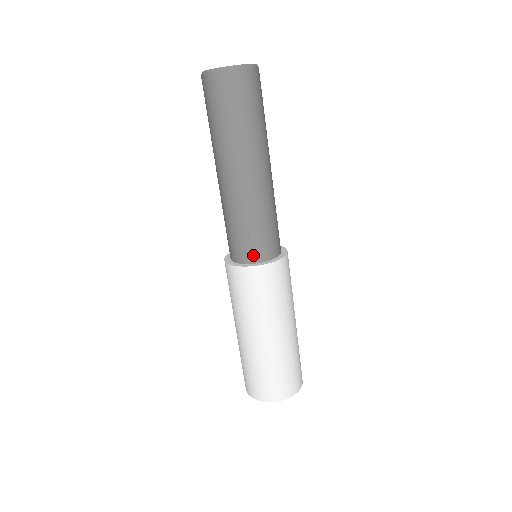
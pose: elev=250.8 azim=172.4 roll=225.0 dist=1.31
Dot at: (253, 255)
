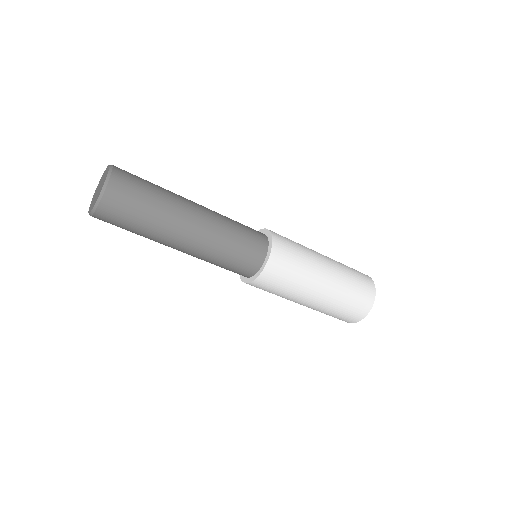
Dot at: occluded
